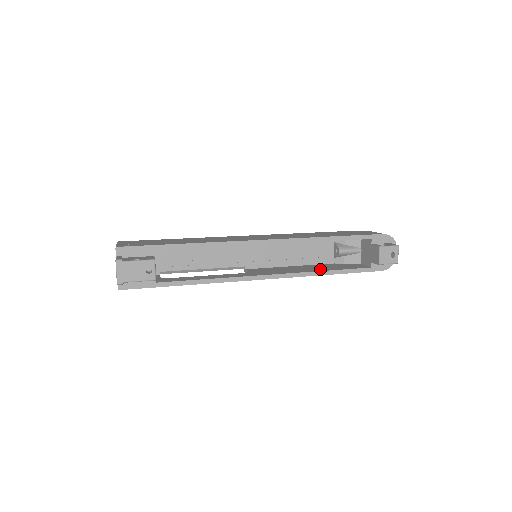
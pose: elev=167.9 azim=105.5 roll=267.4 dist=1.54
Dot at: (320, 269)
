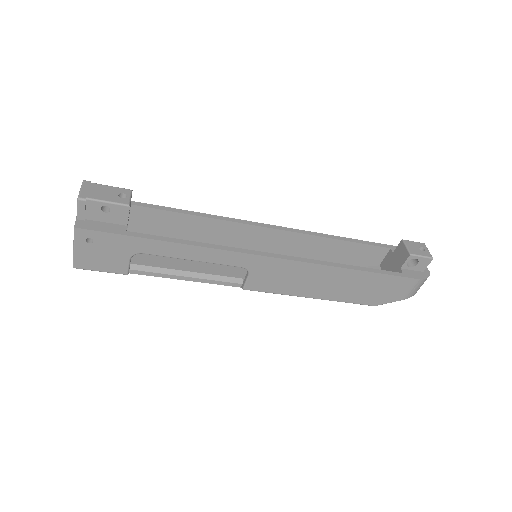
Dot at: occluded
